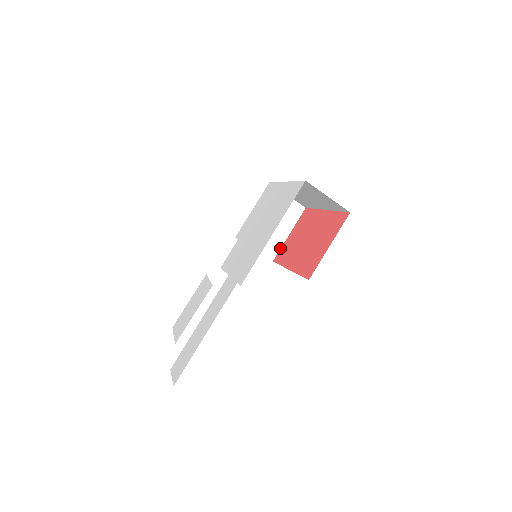
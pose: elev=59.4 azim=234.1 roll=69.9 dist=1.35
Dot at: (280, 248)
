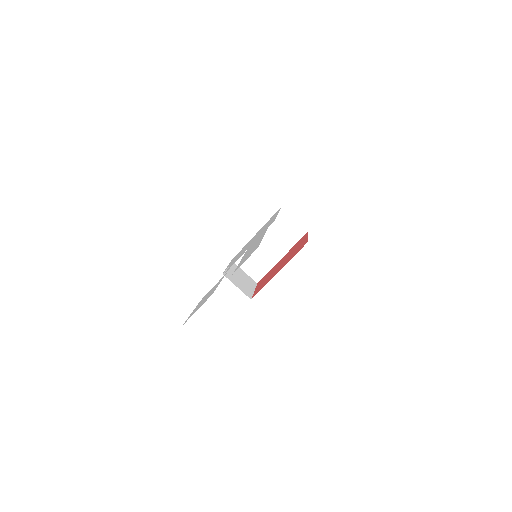
Dot at: (252, 295)
